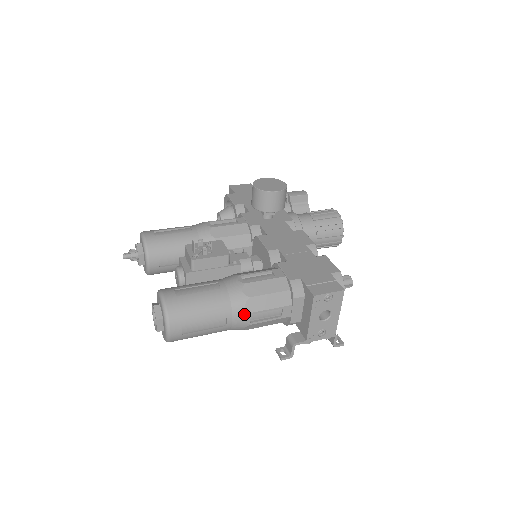
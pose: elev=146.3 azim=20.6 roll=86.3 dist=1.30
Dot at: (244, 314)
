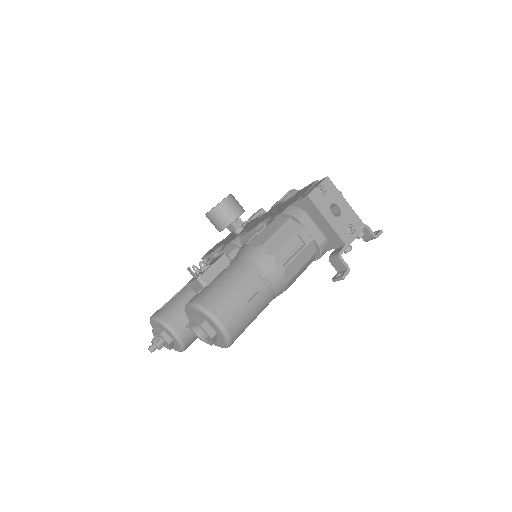
Dot at: (270, 261)
